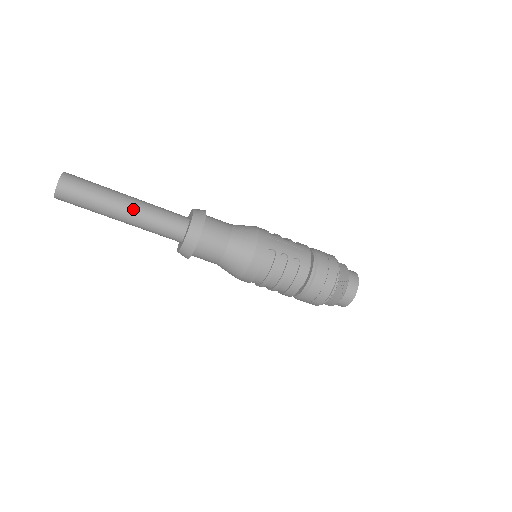
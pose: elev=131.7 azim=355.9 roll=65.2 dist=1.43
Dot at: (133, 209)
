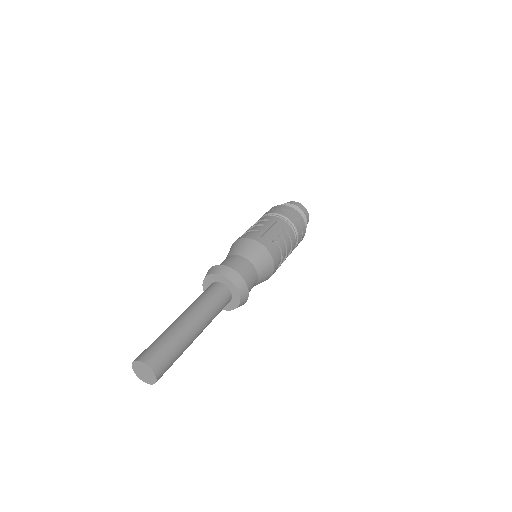
Dot at: (200, 321)
